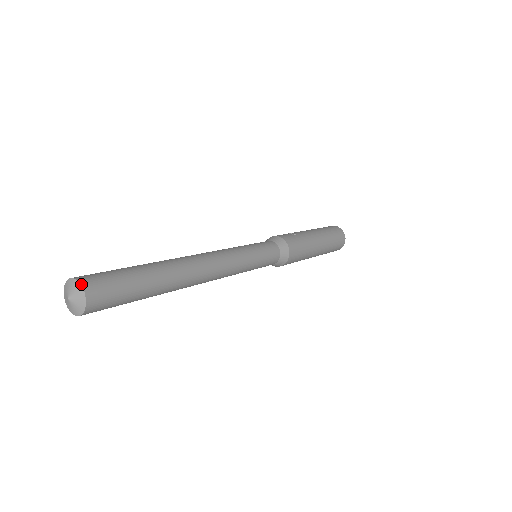
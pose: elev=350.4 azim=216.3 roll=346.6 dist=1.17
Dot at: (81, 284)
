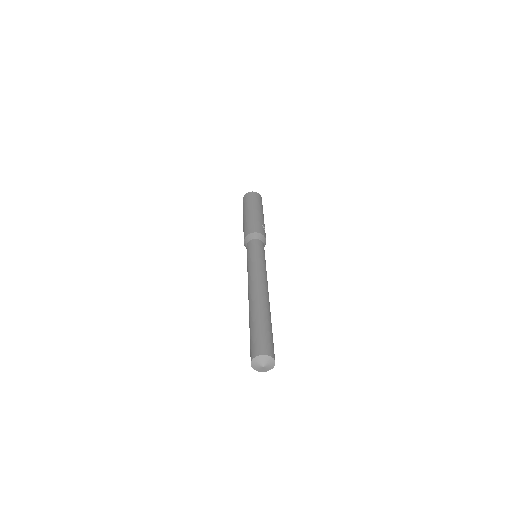
Dot at: occluded
